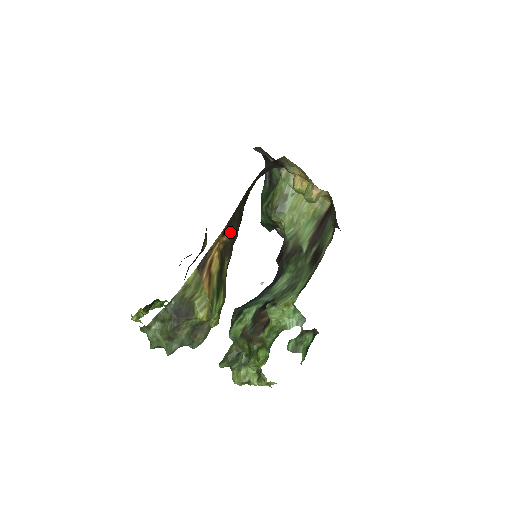
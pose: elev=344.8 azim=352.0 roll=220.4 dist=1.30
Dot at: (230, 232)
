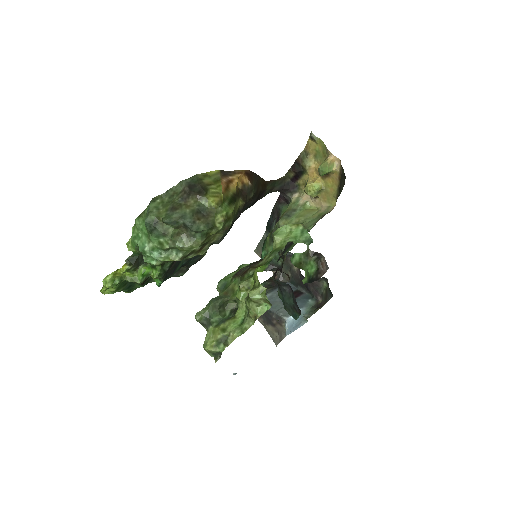
Dot at: (250, 180)
